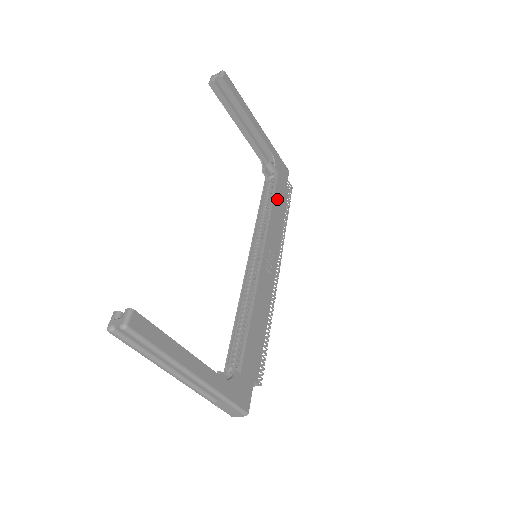
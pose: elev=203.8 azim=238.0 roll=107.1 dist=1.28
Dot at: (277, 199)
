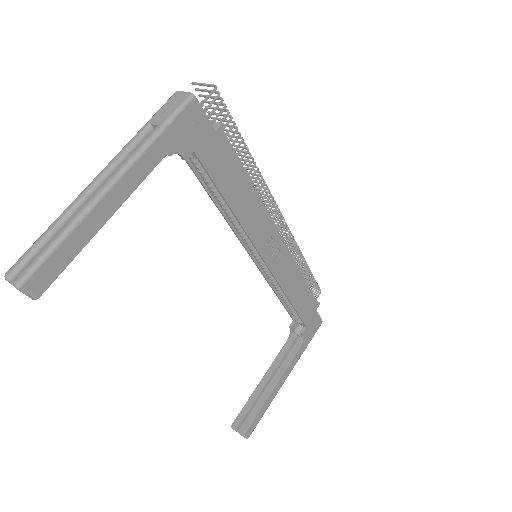
Dot at: (225, 185)
